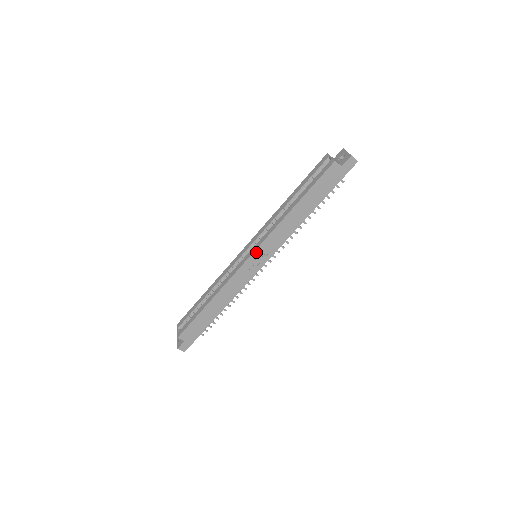
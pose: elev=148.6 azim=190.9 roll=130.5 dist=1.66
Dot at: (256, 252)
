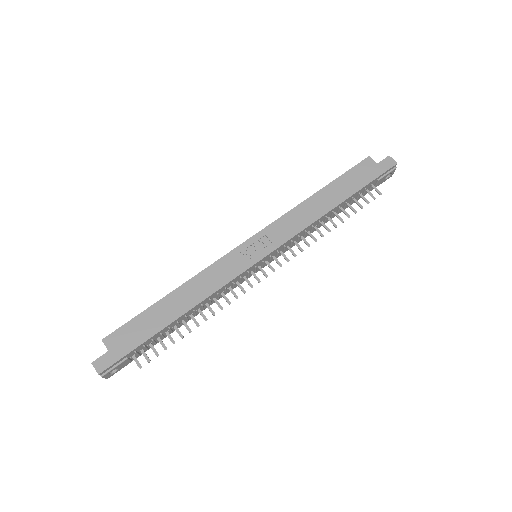
Dot at: (257, 236)
